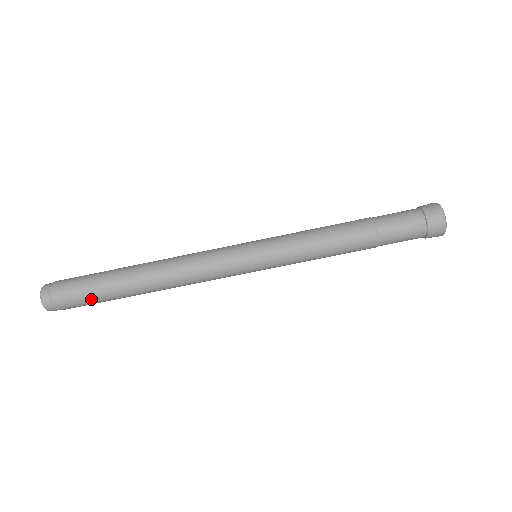
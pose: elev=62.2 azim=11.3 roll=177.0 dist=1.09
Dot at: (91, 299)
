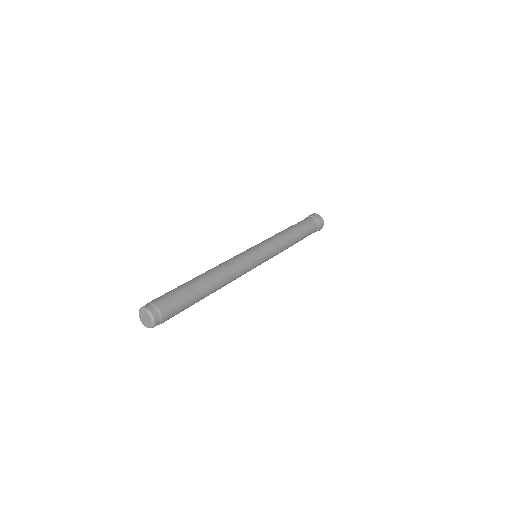
Dot at: (184, 309)
